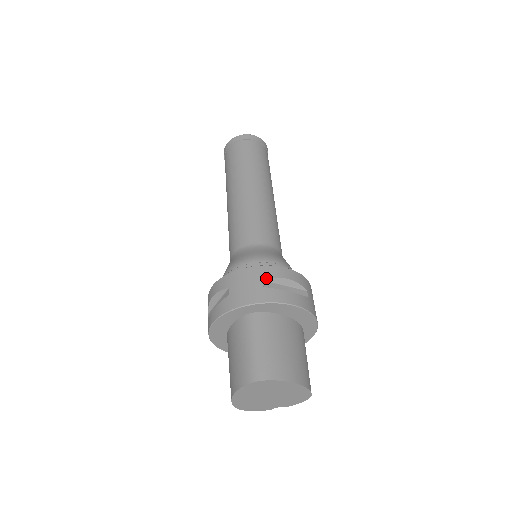
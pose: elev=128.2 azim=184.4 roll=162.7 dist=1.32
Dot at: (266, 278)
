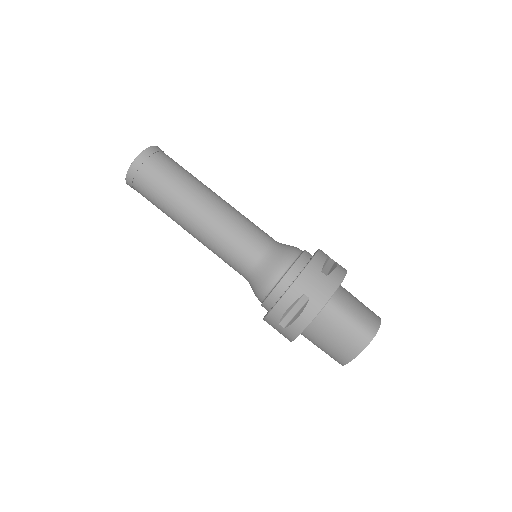
Dot at: (322, 269)
